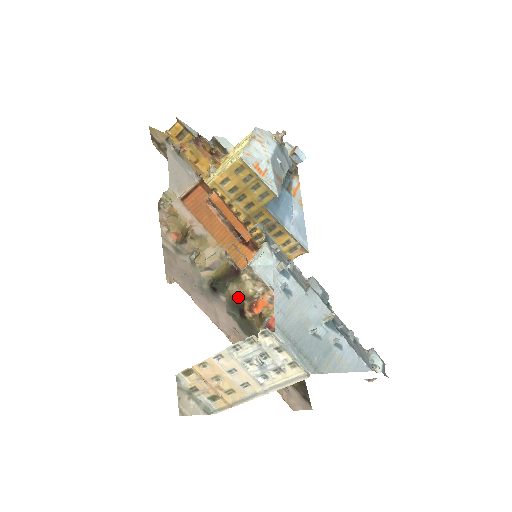
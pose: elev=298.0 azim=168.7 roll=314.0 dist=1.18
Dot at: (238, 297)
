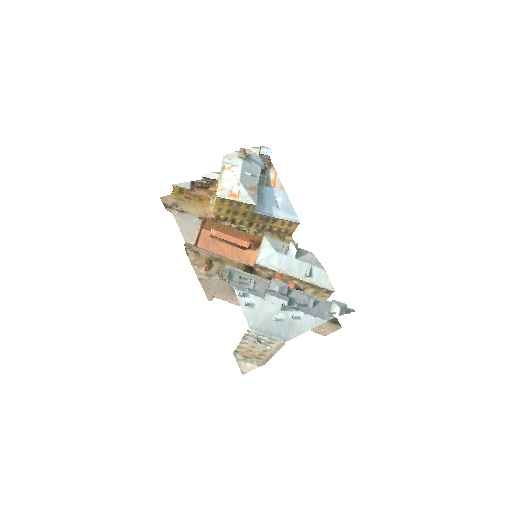
Dot at: occluded
